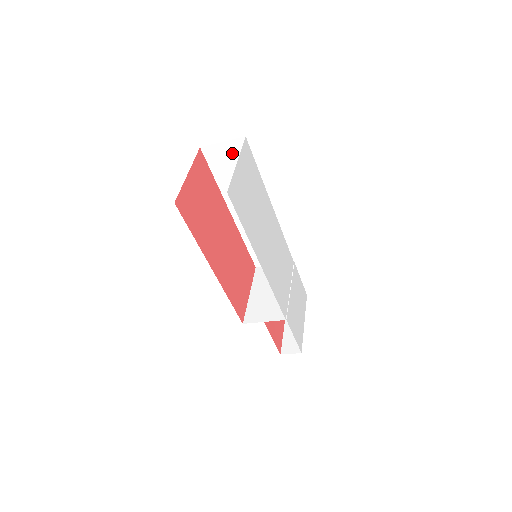
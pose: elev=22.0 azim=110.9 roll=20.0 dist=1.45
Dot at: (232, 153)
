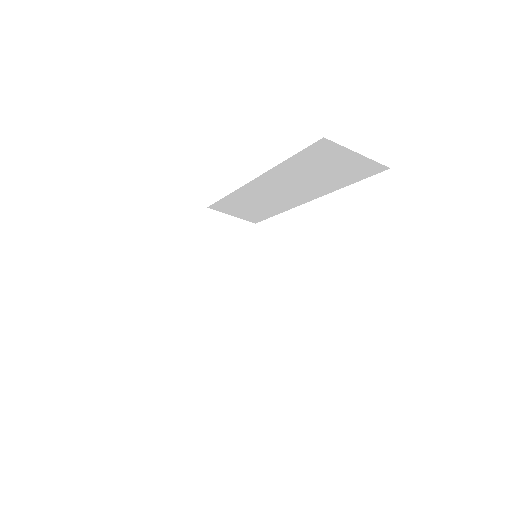
Dot at: (349, 164)
